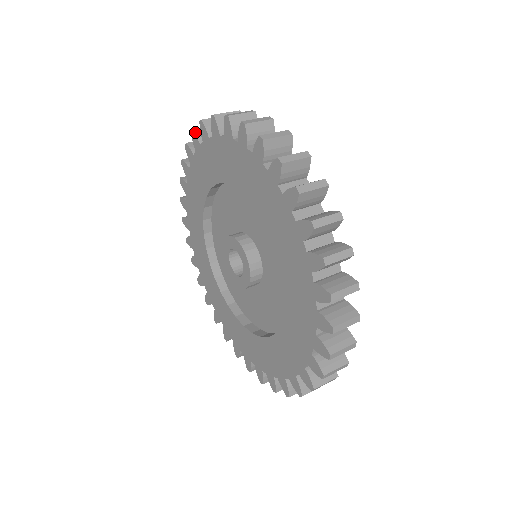
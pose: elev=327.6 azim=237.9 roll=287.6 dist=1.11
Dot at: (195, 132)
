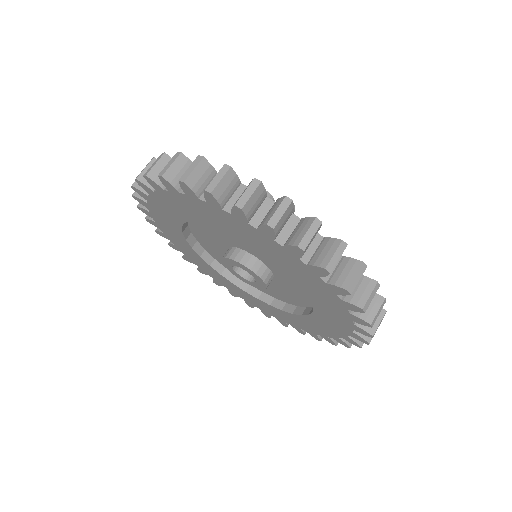
Dot at: (150, 178)
